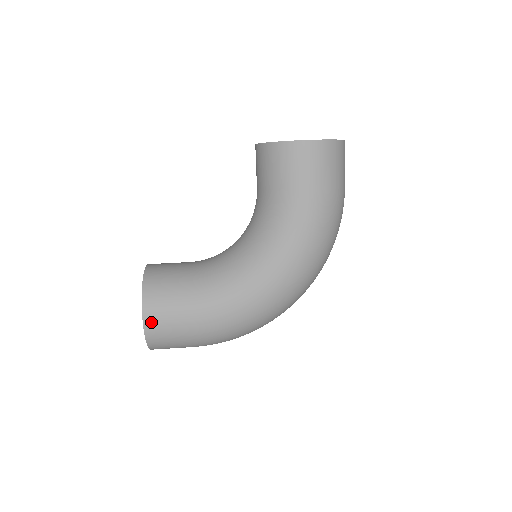
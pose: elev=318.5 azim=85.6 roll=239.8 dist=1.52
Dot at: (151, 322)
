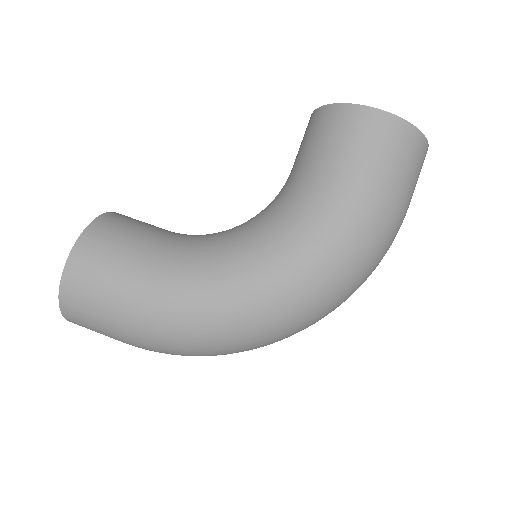
Dot at: (76, 268)
